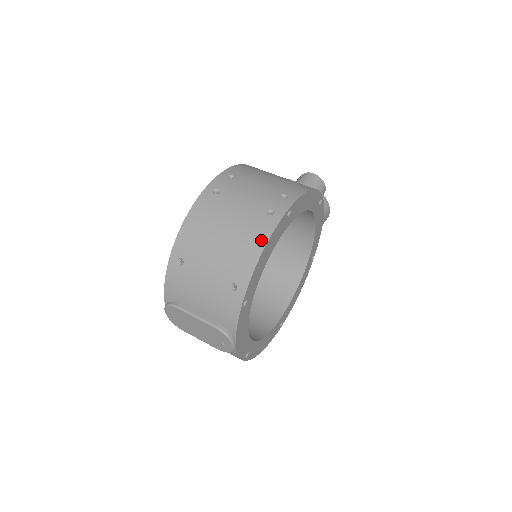
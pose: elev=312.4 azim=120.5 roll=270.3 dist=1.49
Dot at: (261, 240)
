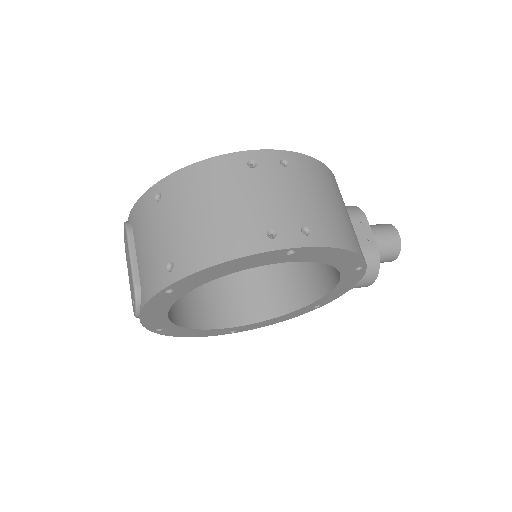
Dot at: (232, 251)
